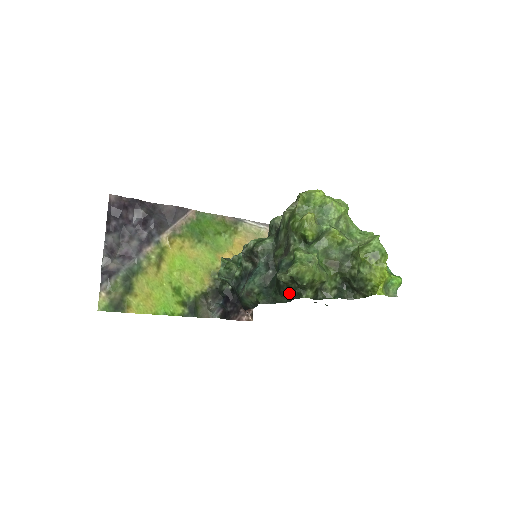
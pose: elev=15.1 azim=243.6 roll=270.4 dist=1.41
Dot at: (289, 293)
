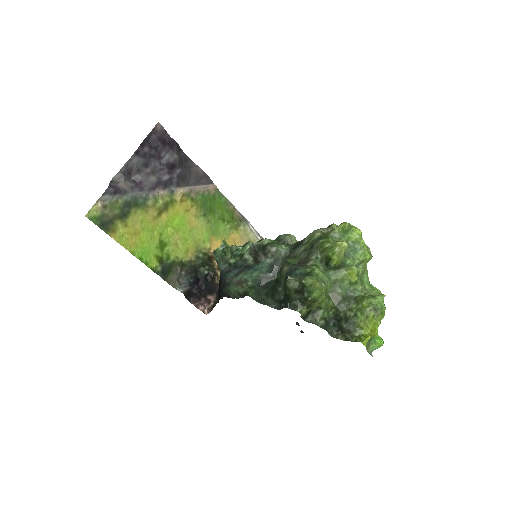
Dot at: (284, 301)
